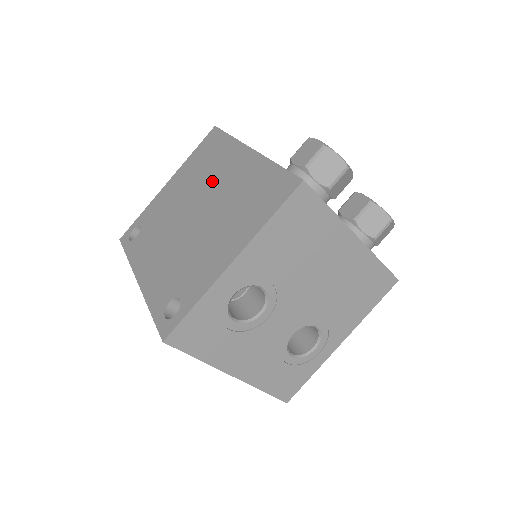
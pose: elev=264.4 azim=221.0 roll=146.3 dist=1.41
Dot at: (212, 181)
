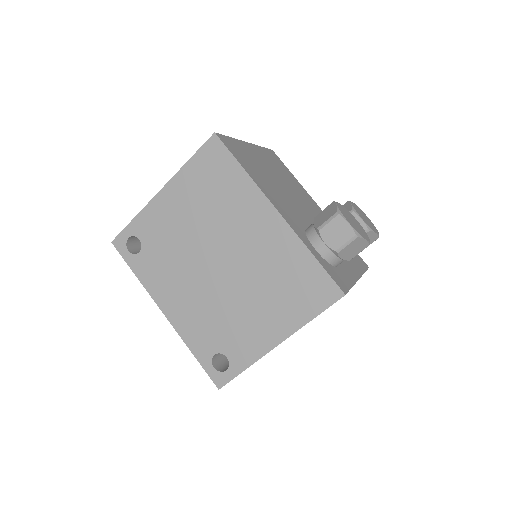
Dot at: (232, 231)
